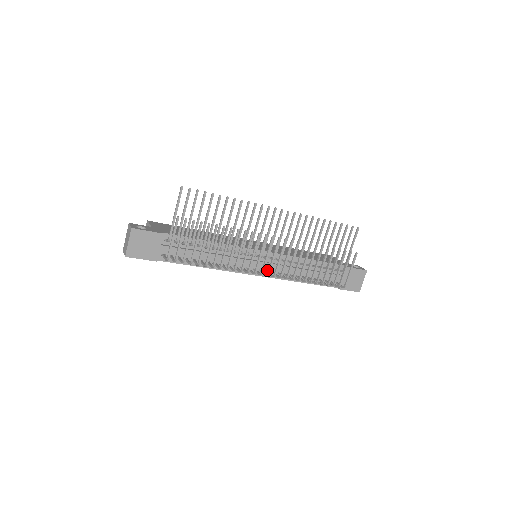
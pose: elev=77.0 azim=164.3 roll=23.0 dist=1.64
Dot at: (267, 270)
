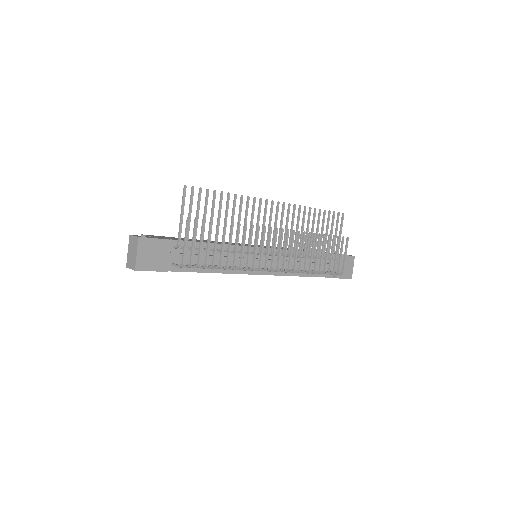
Dot at: occluded
